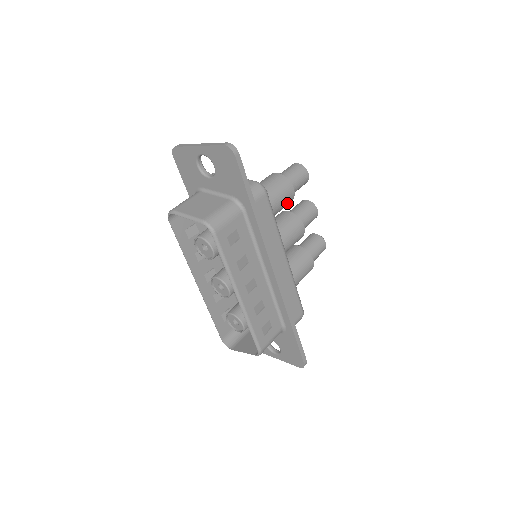
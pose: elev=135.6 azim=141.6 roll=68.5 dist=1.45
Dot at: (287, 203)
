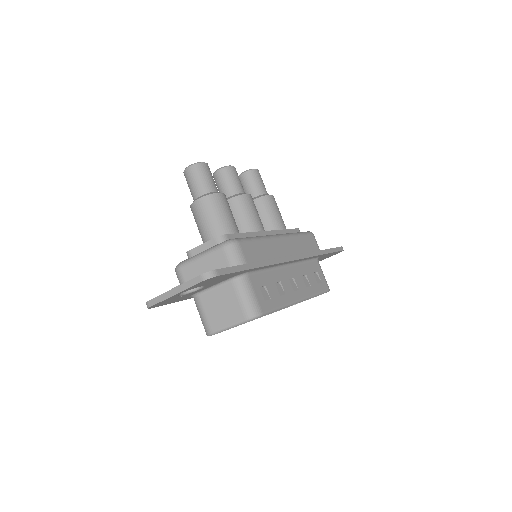
Dot at: (228, 205)
